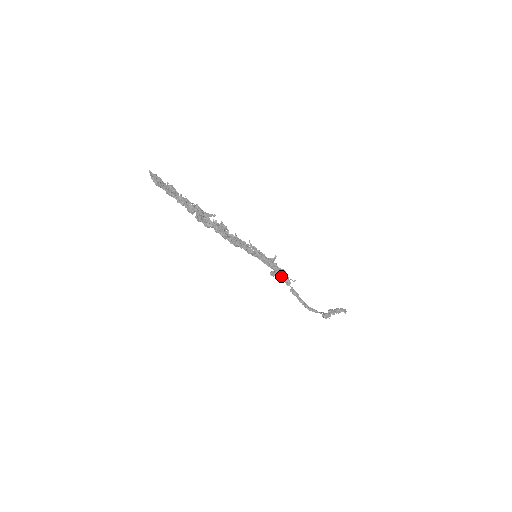
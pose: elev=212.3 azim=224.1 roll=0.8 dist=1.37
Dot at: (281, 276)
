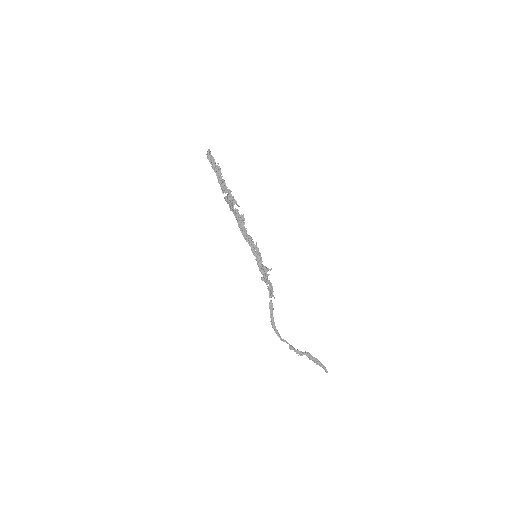
Dot at: (268, 286)
